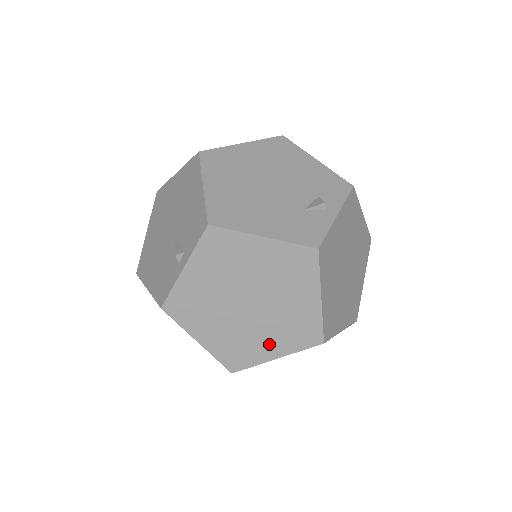
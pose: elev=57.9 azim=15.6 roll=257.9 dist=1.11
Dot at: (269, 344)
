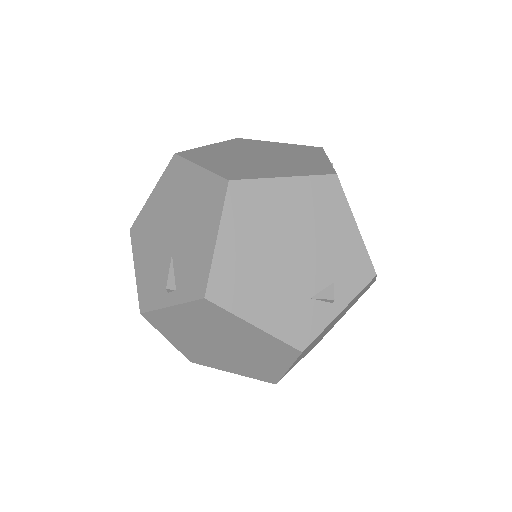
Dot at: (230, 366)
